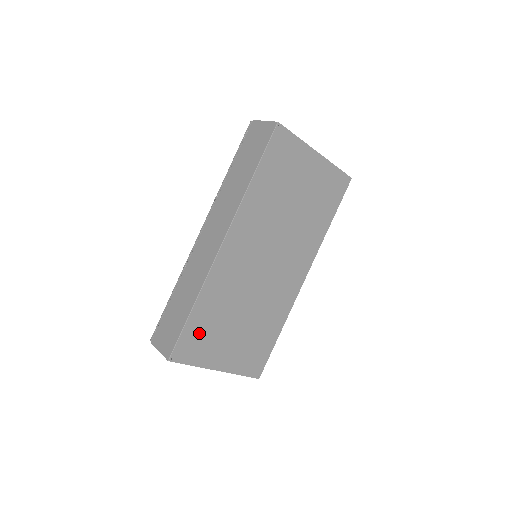
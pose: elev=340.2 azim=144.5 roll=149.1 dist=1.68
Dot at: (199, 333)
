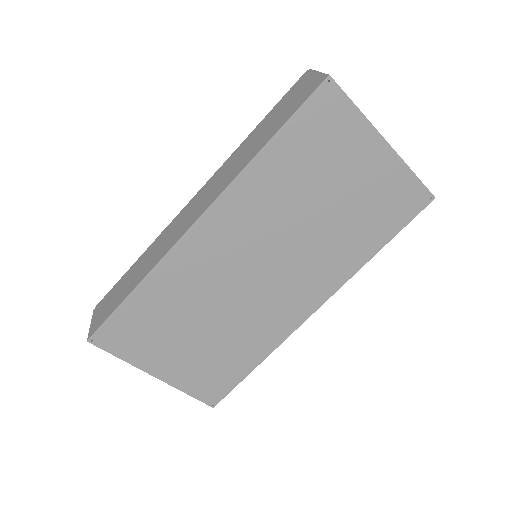
Dot at: (137, 324)
